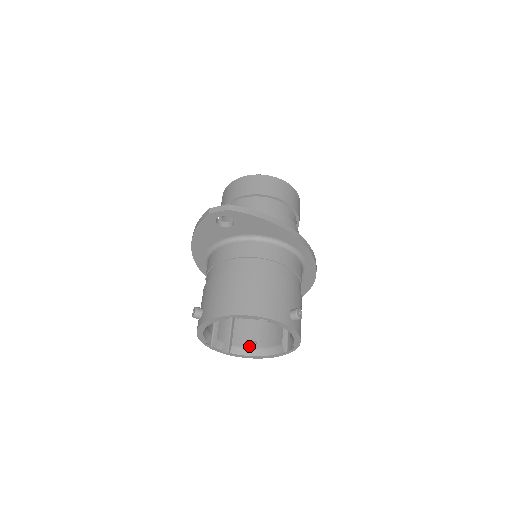
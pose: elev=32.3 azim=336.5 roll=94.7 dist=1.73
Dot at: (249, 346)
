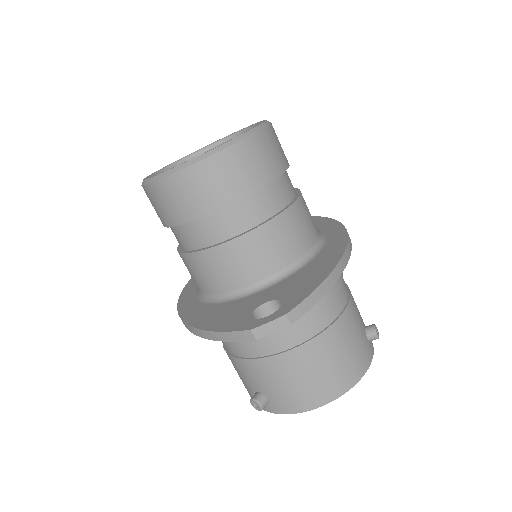
Dot at: occluded
